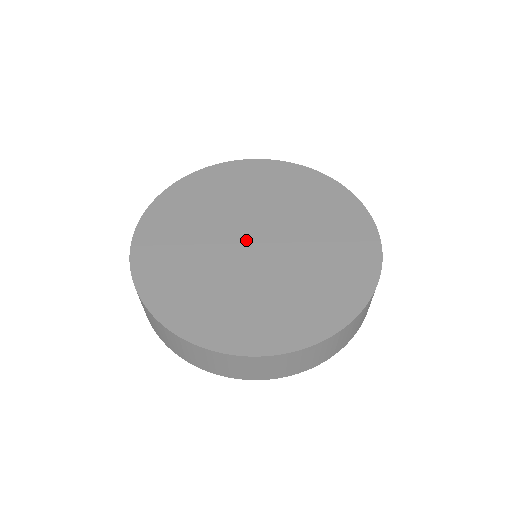
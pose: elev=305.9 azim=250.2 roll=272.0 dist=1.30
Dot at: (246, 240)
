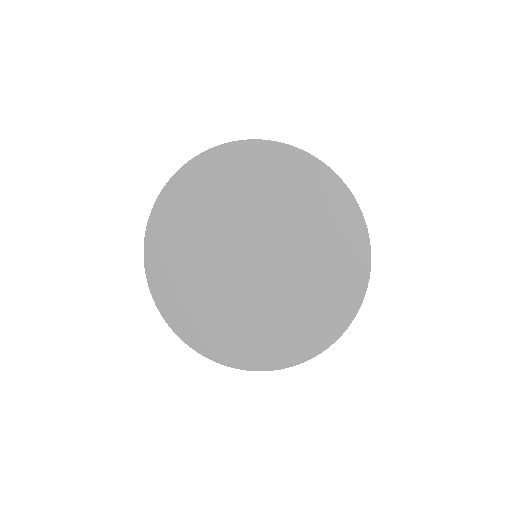
Dot at: (242, 260)
